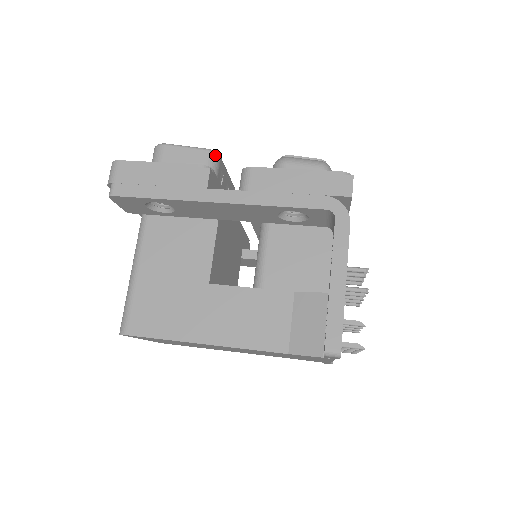
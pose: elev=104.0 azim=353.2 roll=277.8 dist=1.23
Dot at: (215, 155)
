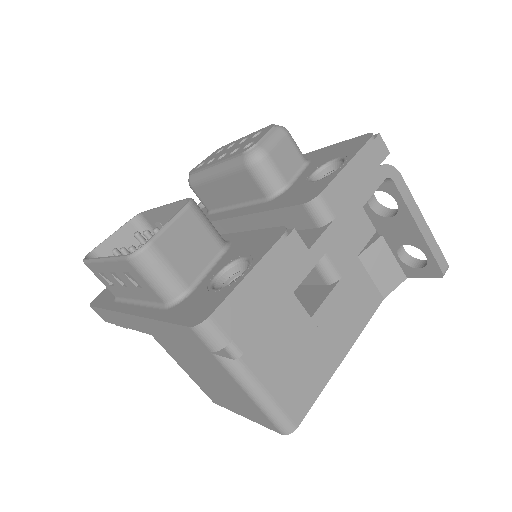
Dot at: (195, 203)
